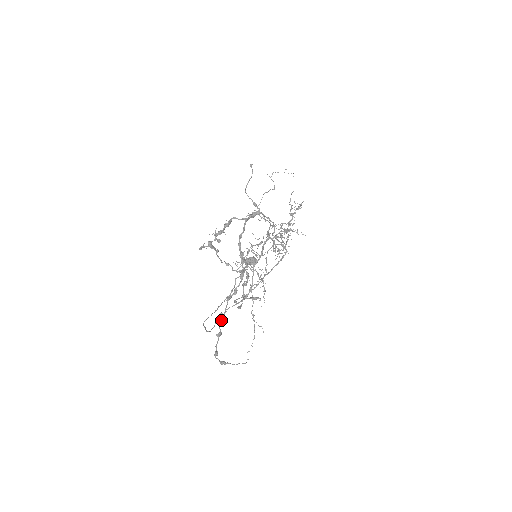
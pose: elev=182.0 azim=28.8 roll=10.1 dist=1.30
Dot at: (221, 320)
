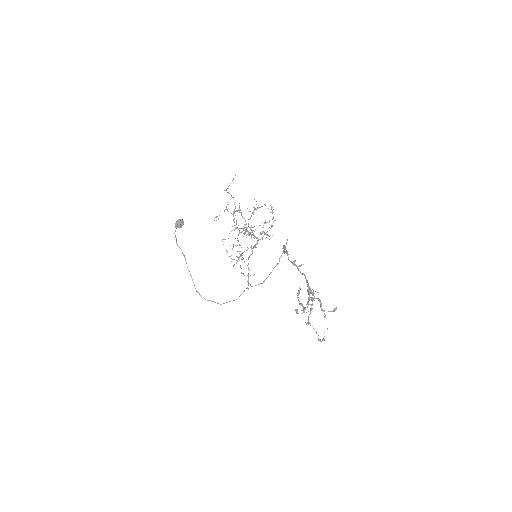
Dot at: (312, 326)
